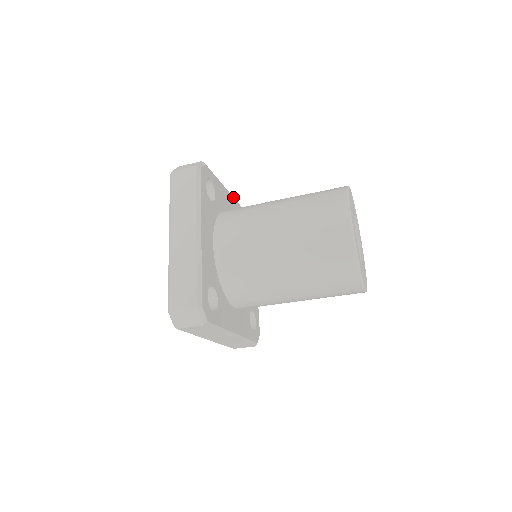
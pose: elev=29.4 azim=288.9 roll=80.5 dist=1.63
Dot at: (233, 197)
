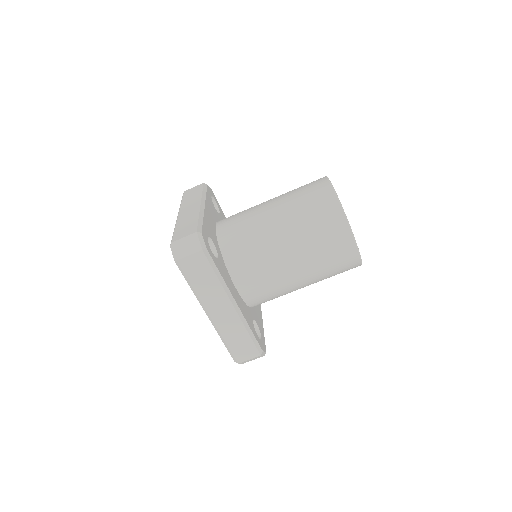
Dot at: occluded
